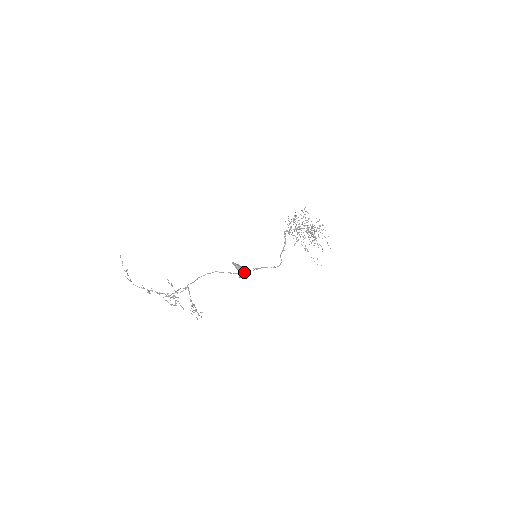
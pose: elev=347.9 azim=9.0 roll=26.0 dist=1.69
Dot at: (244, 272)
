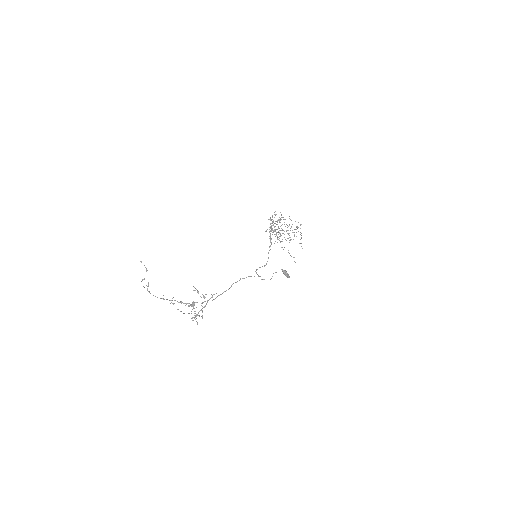
Dot at: occluded
